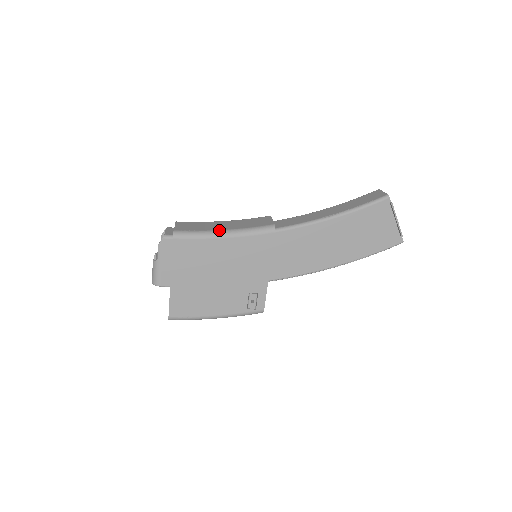
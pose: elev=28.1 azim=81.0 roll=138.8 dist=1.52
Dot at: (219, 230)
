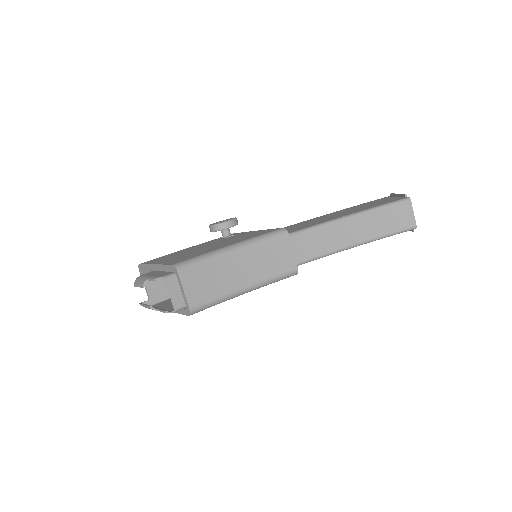
Dot at: (239, 291)
